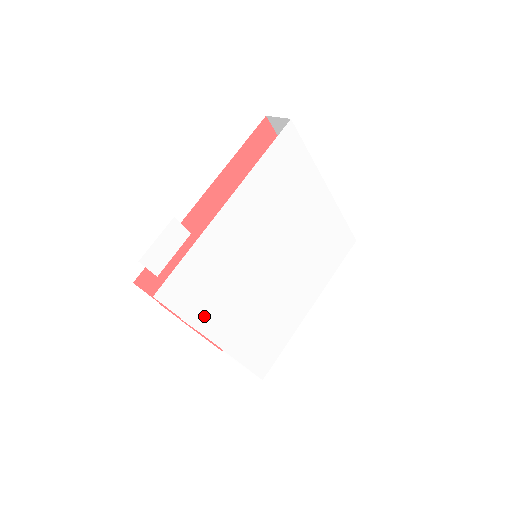
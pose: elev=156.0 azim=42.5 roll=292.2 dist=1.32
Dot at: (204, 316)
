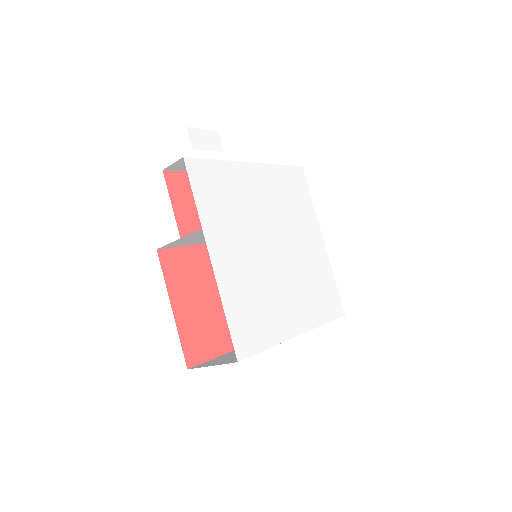
Dot at: (210, 218)
